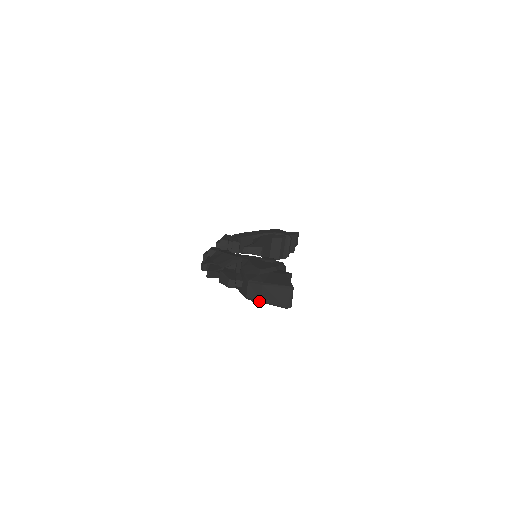
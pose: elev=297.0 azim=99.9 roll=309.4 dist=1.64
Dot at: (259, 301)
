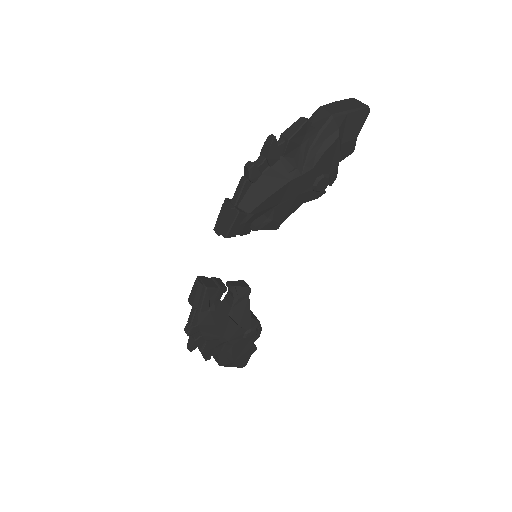
Dot at: (345, 112)
